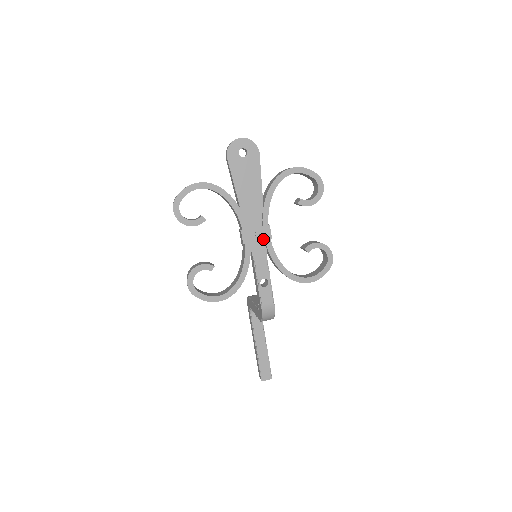
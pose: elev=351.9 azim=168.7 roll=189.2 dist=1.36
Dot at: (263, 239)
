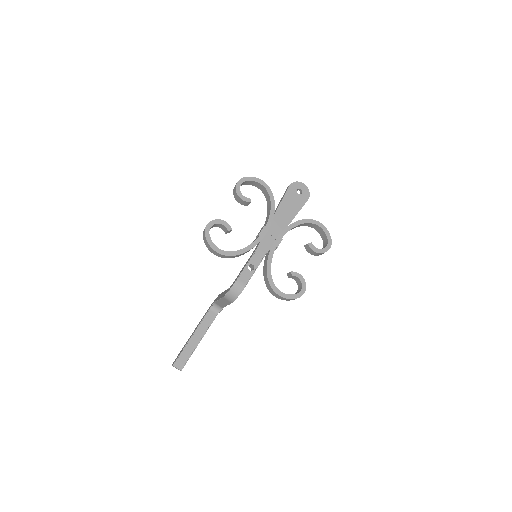
Dot at: (272, 243)
